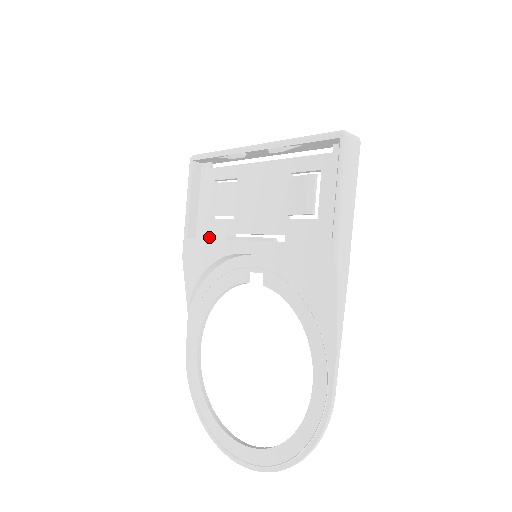
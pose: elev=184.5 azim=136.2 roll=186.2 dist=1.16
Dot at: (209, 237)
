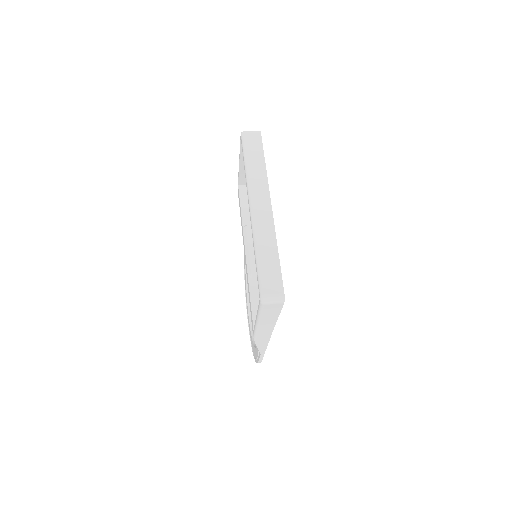
Dot at: occluded
